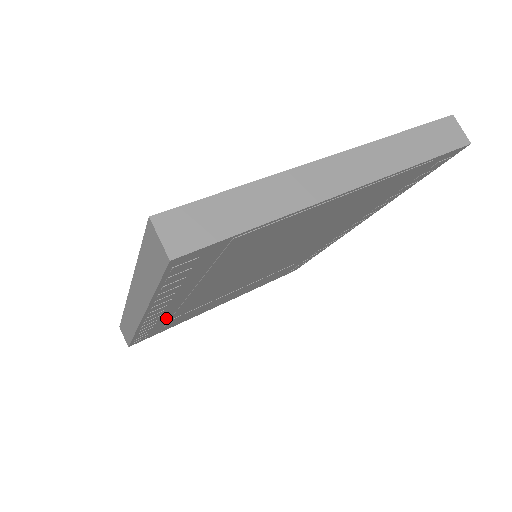
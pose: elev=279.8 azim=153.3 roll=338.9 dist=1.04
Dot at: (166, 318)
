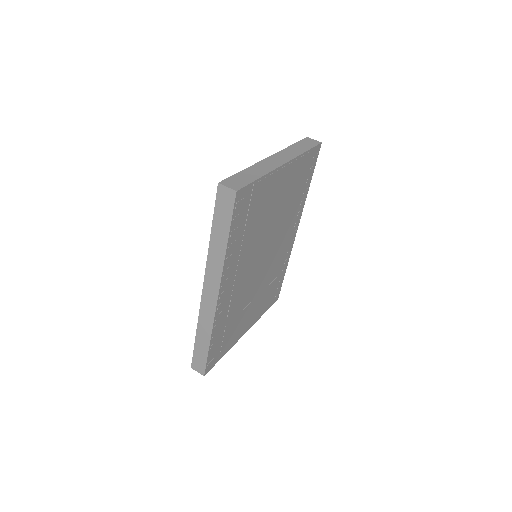
Dot at: (225, 317)
